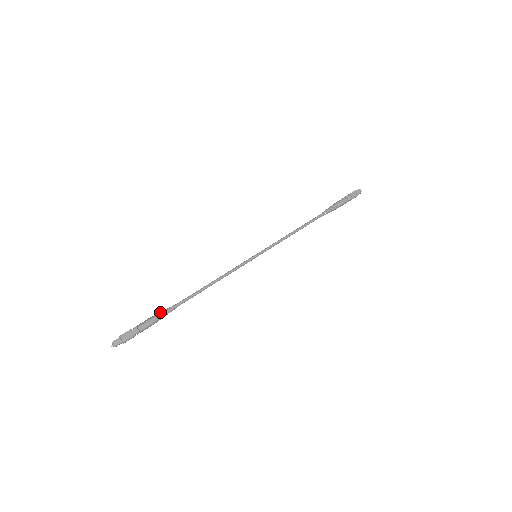
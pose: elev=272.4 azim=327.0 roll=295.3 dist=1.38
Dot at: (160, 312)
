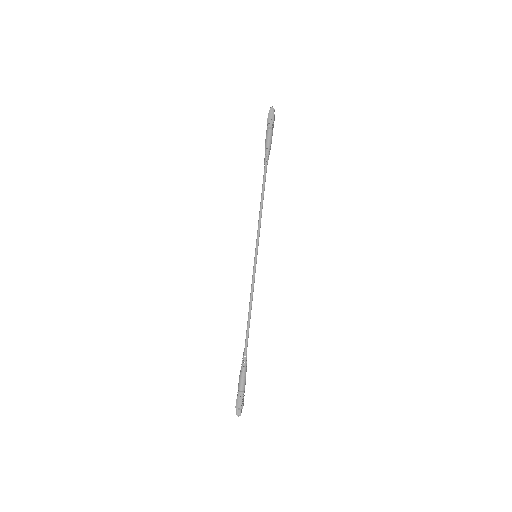
Dot at: occluded
